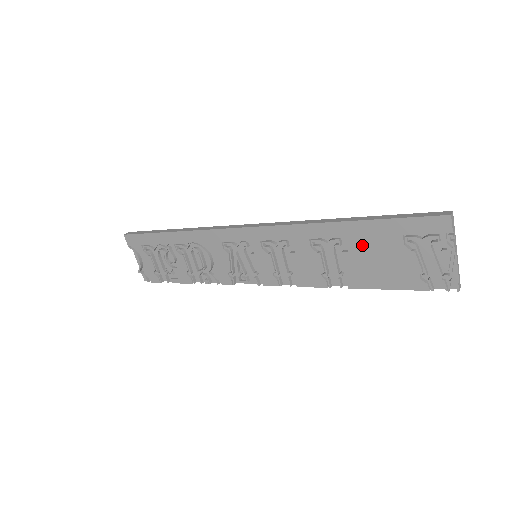
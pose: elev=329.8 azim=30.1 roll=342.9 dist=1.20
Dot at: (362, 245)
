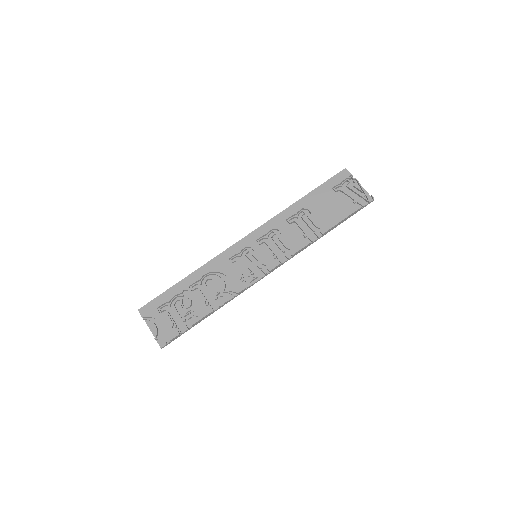
Dot at: (316, 205)
